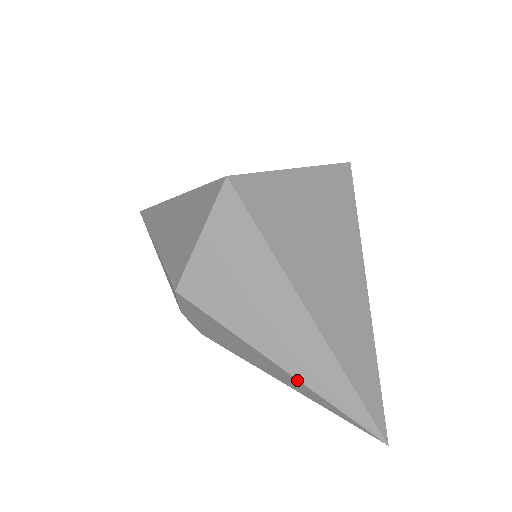
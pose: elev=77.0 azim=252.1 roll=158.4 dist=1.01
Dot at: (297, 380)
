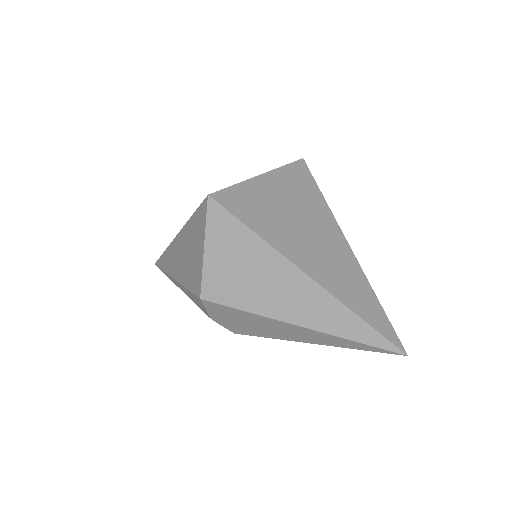
Dot at: (318, 332)
